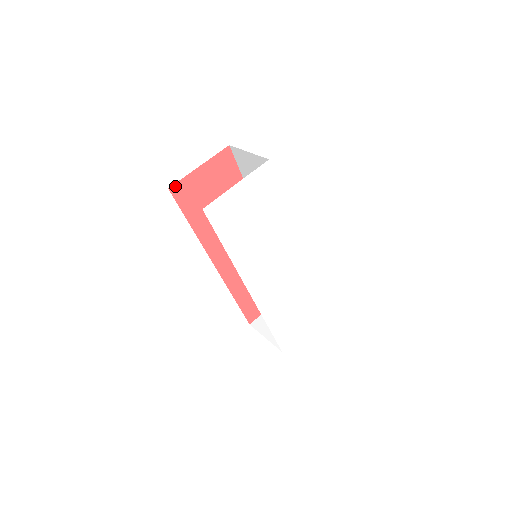
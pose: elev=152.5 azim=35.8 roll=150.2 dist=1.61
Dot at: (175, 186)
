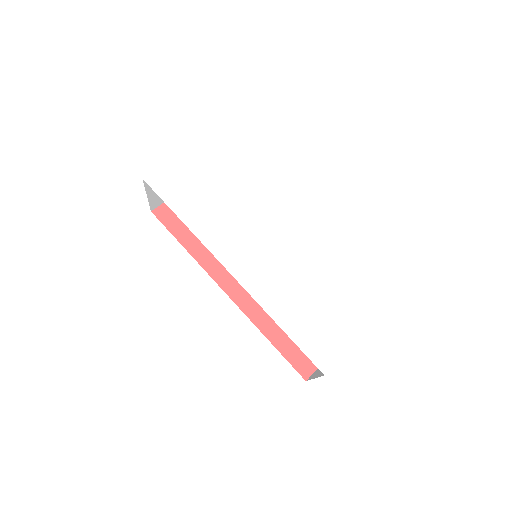
Dot at: (158, 209)
